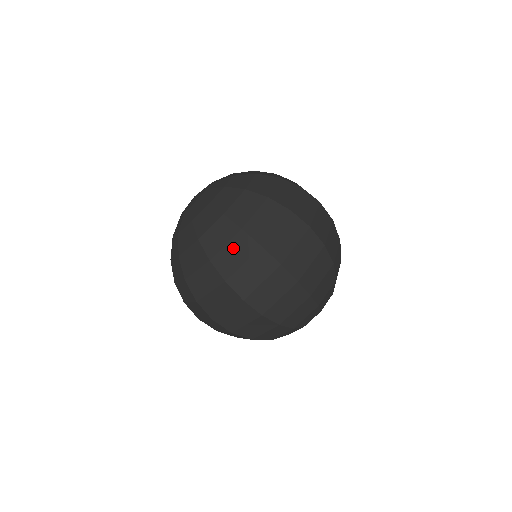
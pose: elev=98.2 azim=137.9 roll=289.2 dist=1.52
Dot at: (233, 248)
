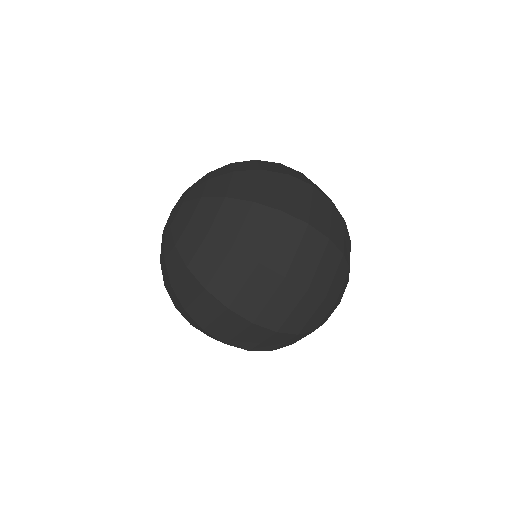
Dot at: (266, 185)
